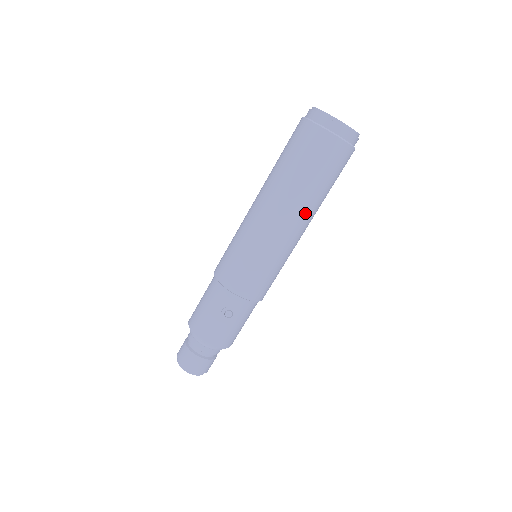
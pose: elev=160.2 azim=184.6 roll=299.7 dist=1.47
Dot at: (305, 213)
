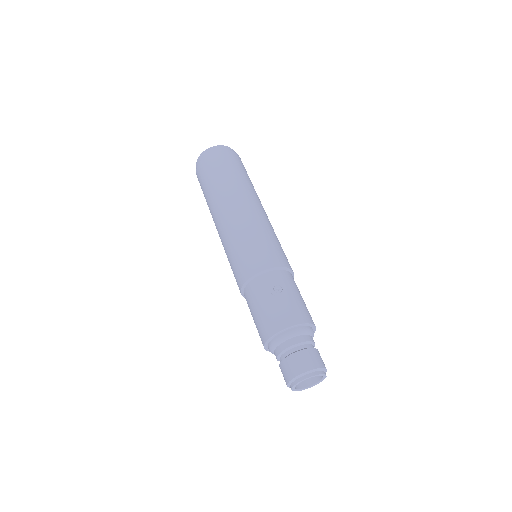
Dot at: (249, 194)
